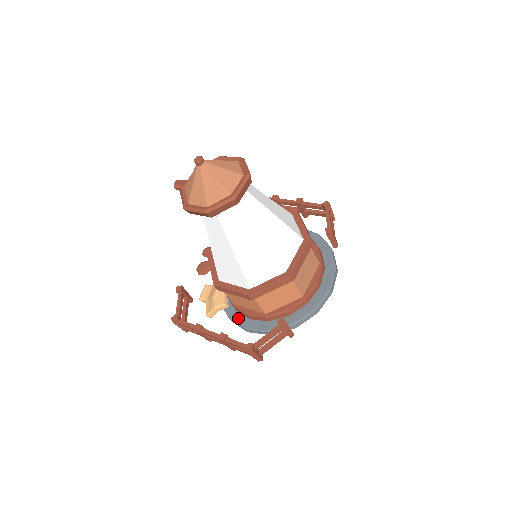
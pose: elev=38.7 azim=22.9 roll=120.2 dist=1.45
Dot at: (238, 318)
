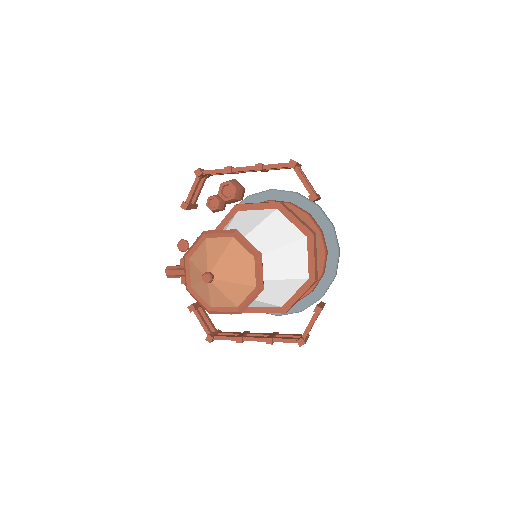
Dot at: occluded
